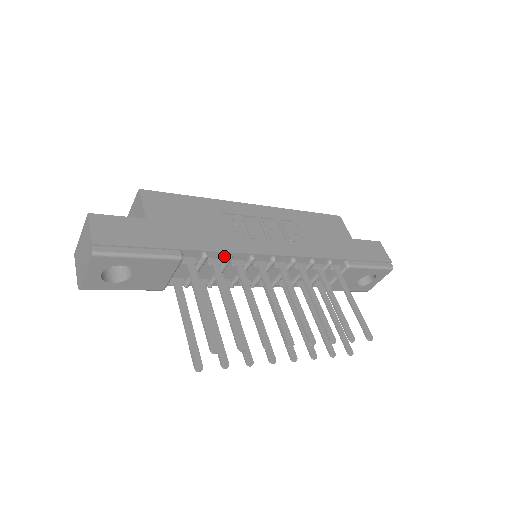
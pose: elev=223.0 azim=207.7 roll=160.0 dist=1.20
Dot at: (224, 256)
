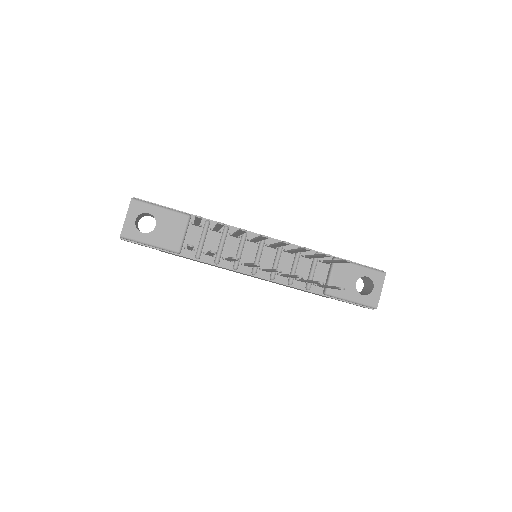
Dot at: (223, 228)
